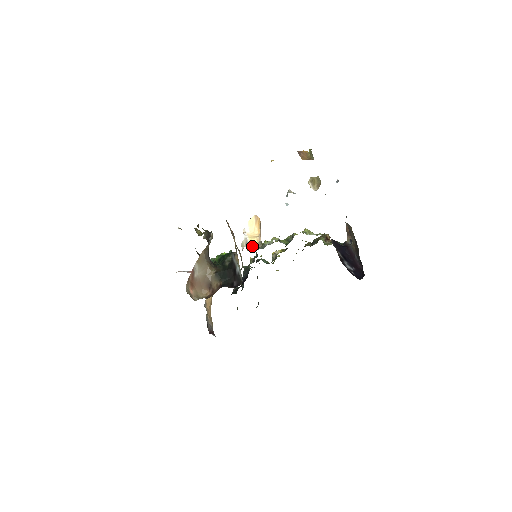
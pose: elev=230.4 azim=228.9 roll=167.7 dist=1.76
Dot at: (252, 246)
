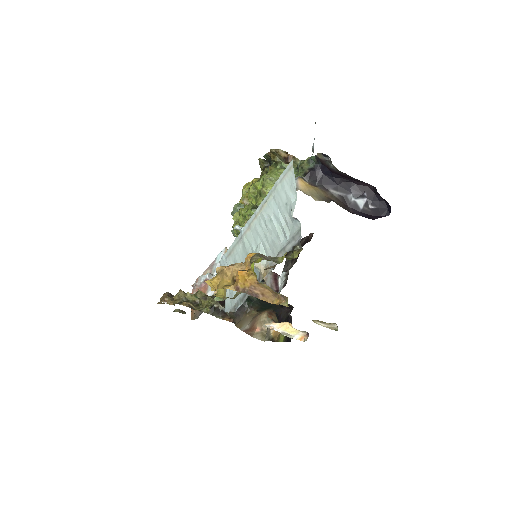
Dot at: (297, 334)
